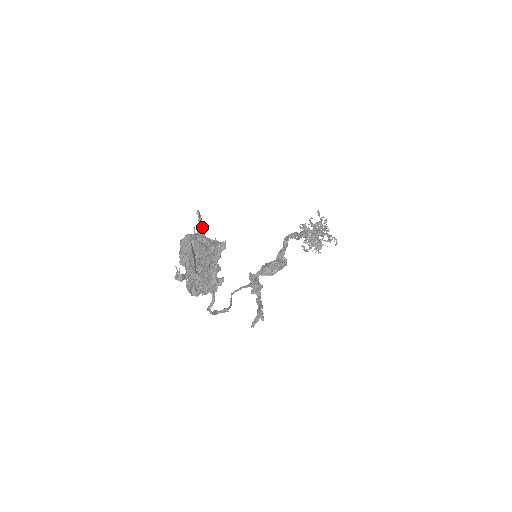
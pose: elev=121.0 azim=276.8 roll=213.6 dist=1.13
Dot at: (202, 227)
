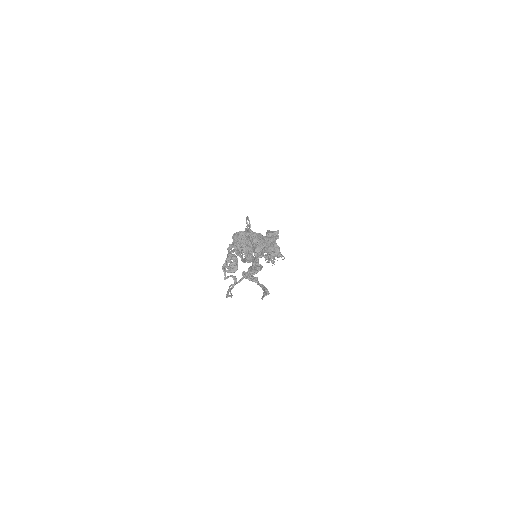
Dot at: (249, 227)
